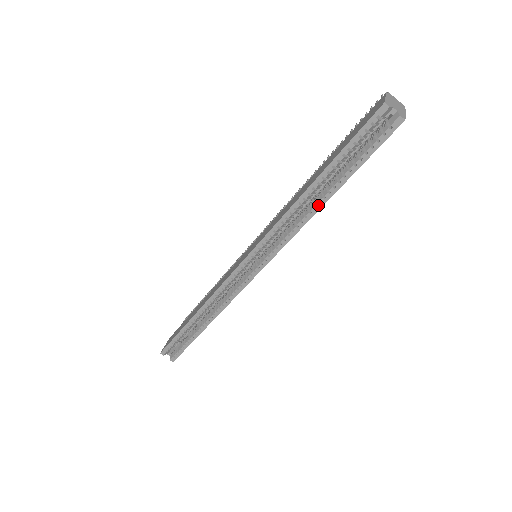
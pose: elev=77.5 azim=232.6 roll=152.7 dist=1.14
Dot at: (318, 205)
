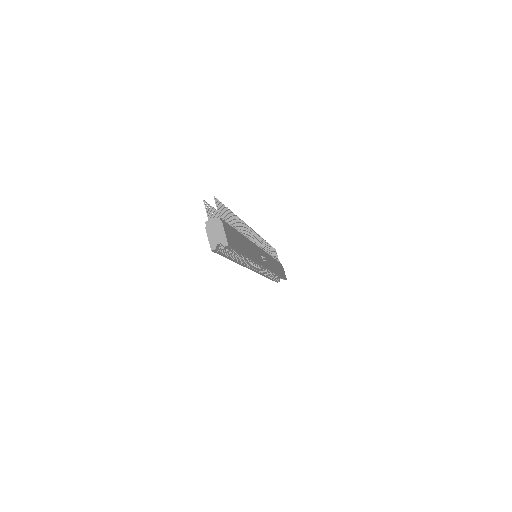
Dot at: (247, 259)
